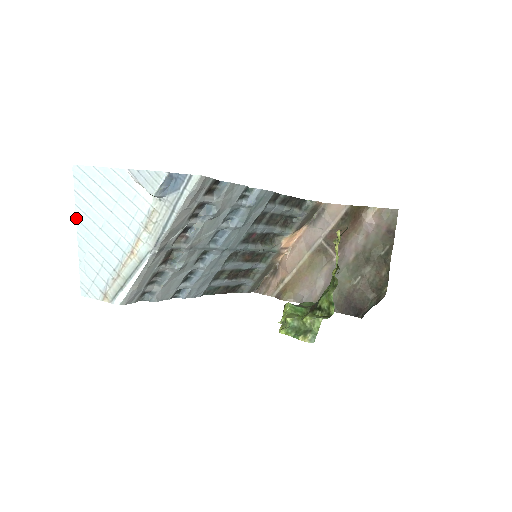
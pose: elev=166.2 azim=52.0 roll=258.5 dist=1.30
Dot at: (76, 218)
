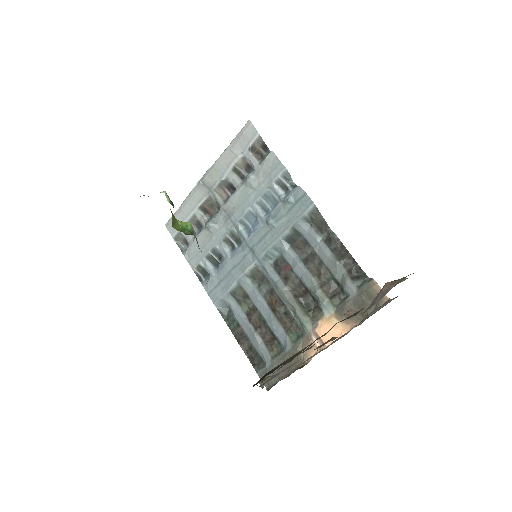
Dot at: occluded
